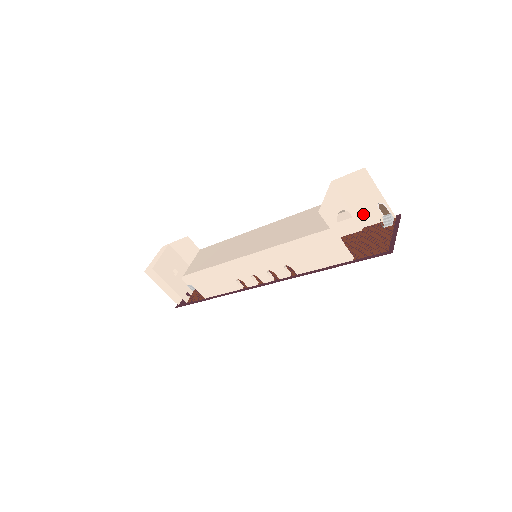
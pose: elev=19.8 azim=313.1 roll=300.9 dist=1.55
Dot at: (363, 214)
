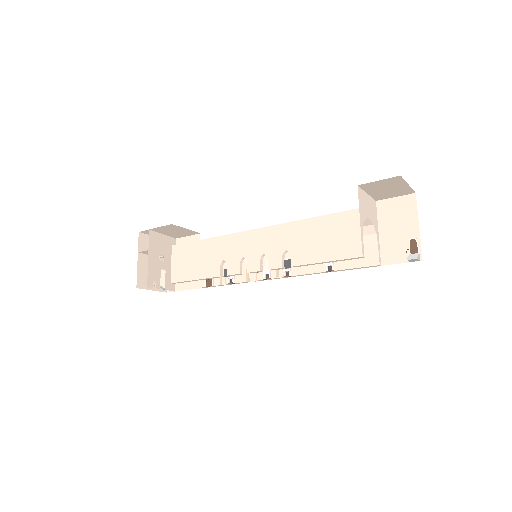
Dot at: (389, 248)
